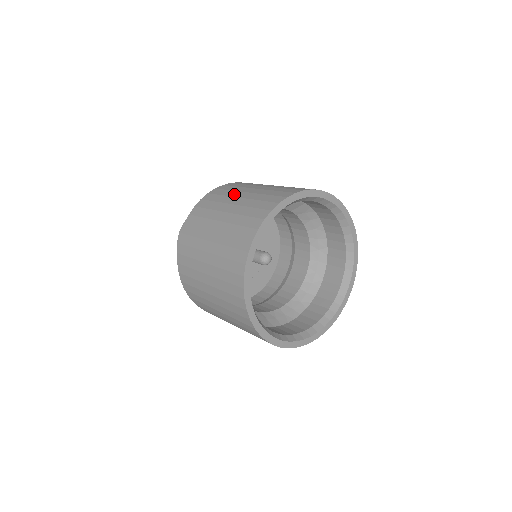
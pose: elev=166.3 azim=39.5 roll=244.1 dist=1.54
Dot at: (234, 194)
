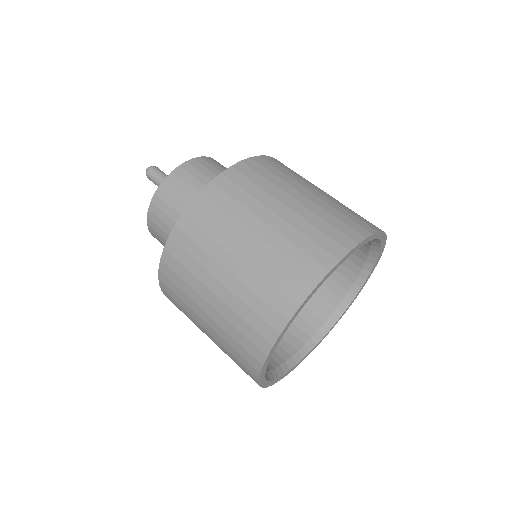
Dot at: (203, 278)
